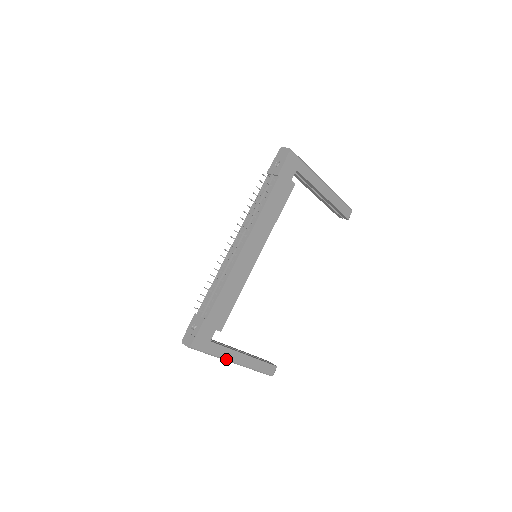
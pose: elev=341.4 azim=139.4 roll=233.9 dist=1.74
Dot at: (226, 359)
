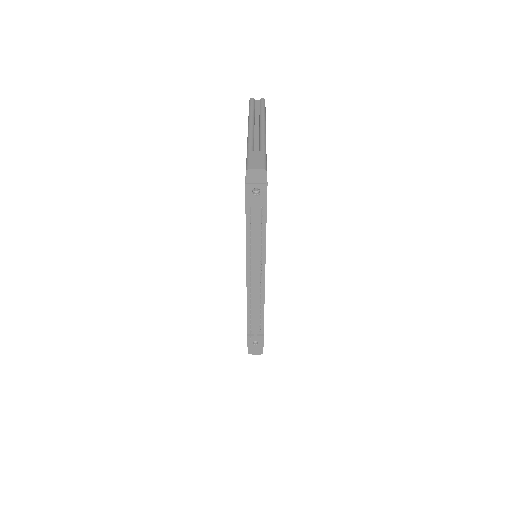
Dot at: occluded
